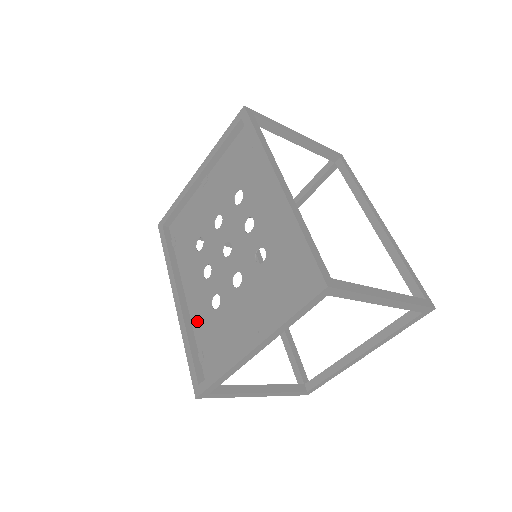
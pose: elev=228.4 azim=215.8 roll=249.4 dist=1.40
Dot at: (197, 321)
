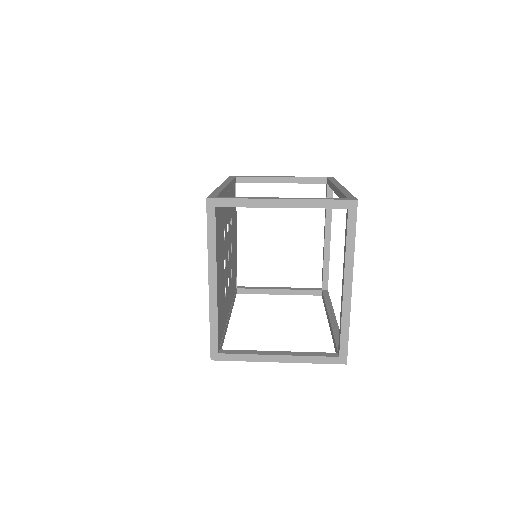
Dot at: (225, 318)
